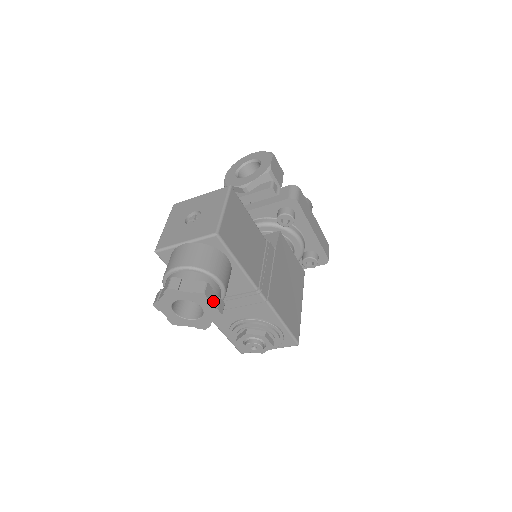
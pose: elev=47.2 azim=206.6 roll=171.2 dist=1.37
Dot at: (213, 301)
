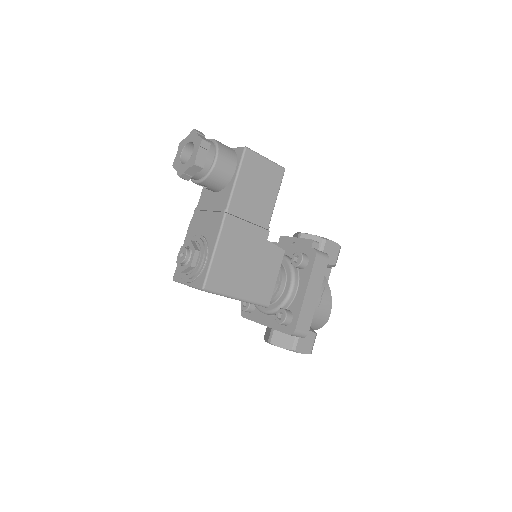
Dot at: (201, 153)
